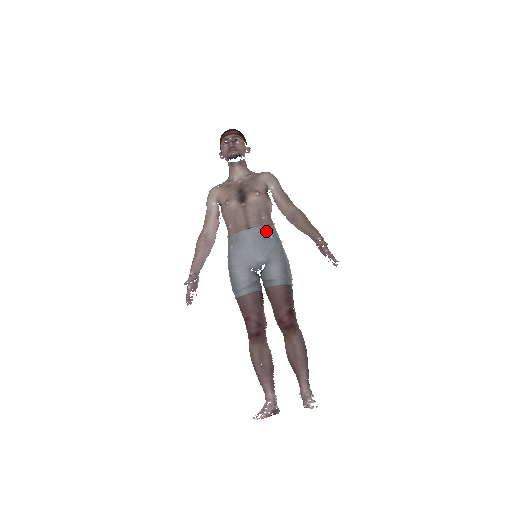
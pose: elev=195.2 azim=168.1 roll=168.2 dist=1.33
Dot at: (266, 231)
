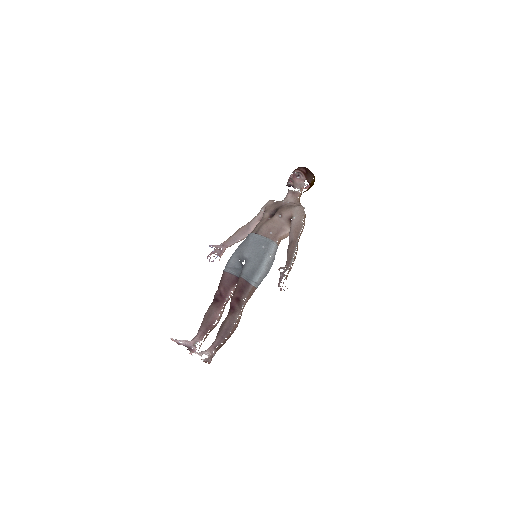
Dot at: (263, 241)
